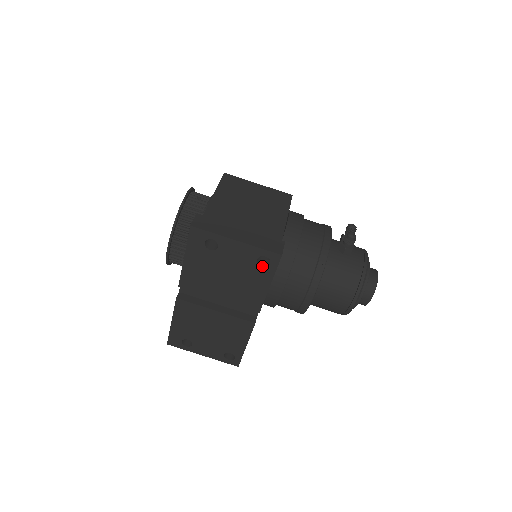
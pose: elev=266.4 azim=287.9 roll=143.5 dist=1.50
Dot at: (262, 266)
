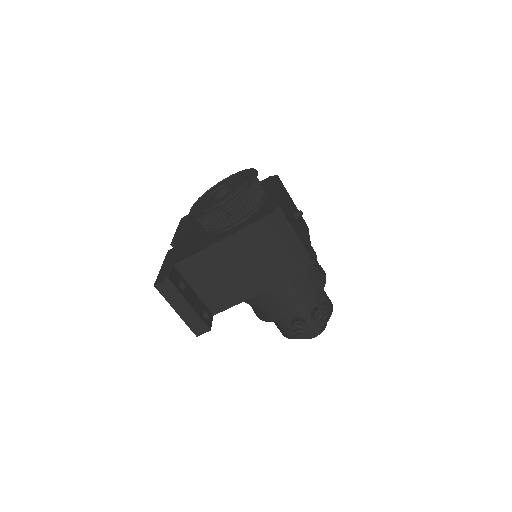
Dot at: occluded
